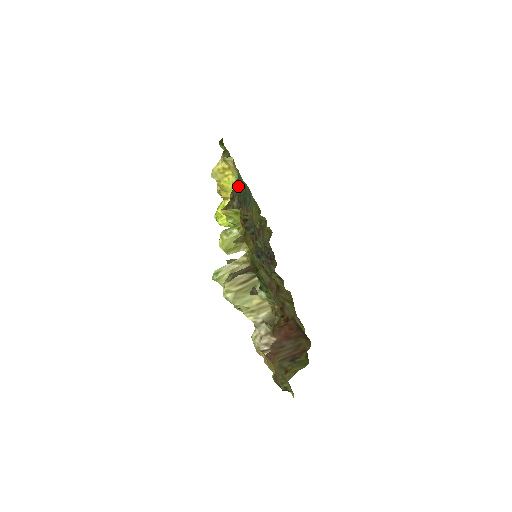
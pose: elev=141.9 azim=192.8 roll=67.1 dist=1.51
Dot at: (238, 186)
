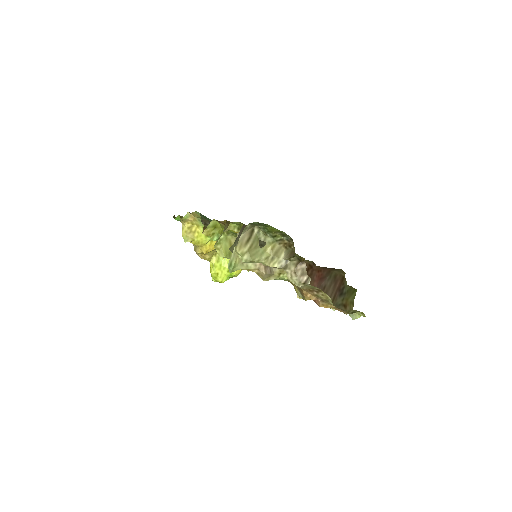
Dot at: (204, 218)
